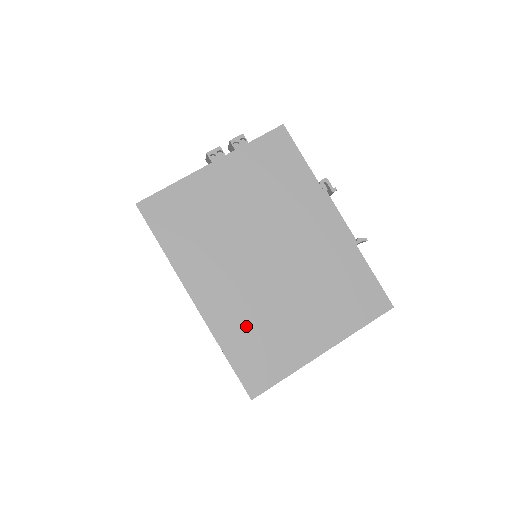
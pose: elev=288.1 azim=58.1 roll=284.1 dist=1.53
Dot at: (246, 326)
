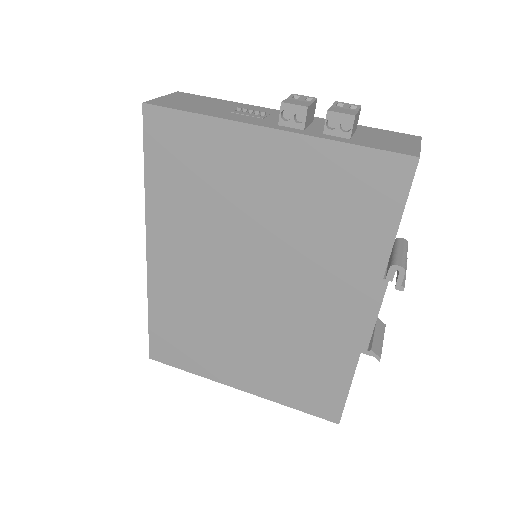
Dot at: (183, 312)
